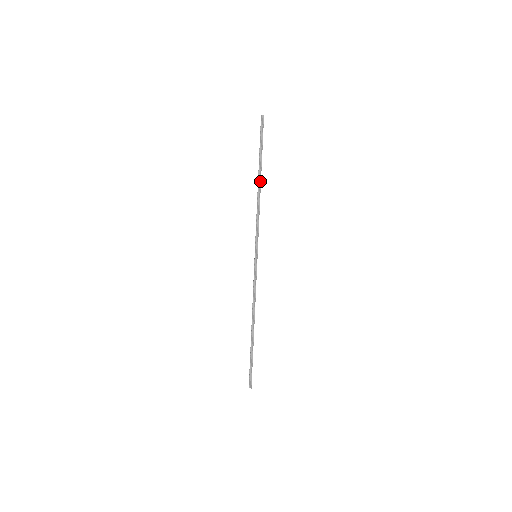
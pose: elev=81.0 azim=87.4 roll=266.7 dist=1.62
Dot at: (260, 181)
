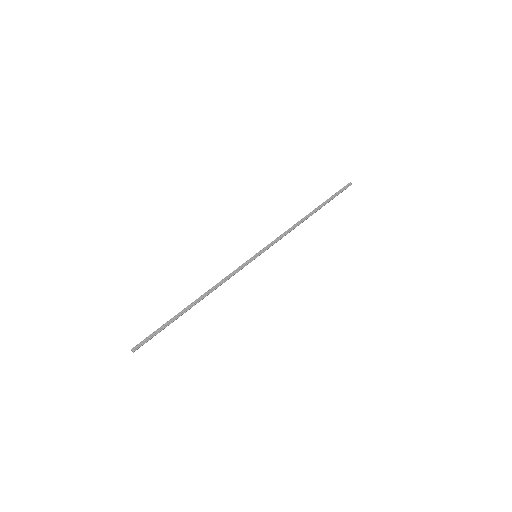
Dot at: (311, 214)
